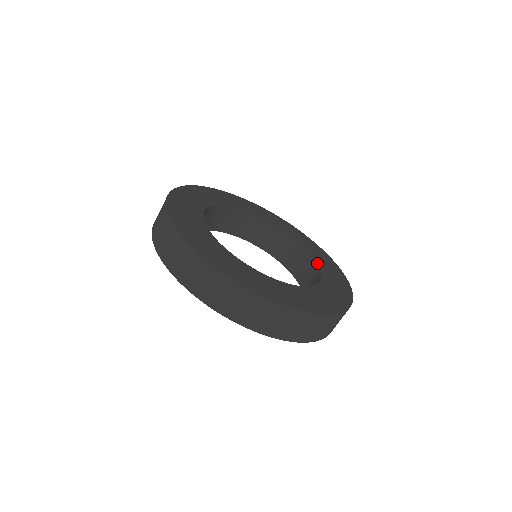
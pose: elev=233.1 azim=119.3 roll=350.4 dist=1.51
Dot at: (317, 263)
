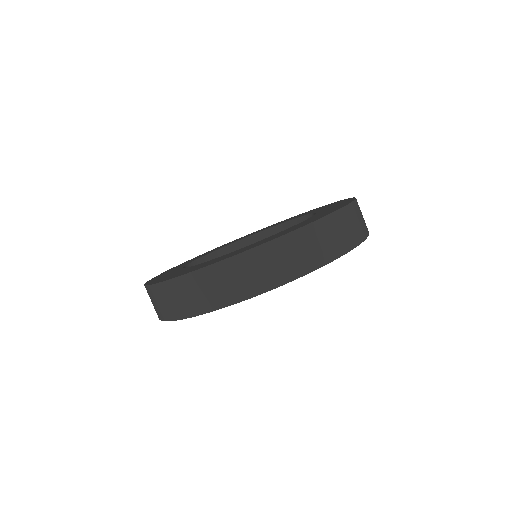
Dot at: (309, 214)
